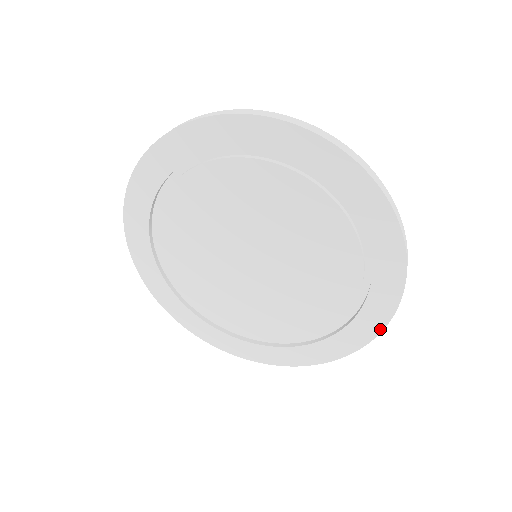
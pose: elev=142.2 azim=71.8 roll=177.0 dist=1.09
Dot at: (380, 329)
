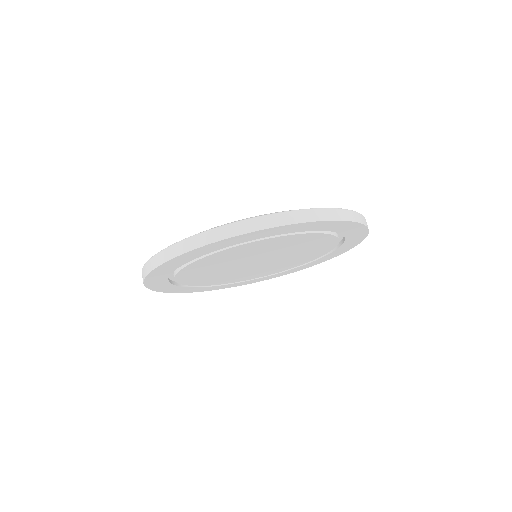
Dot at: occluded
